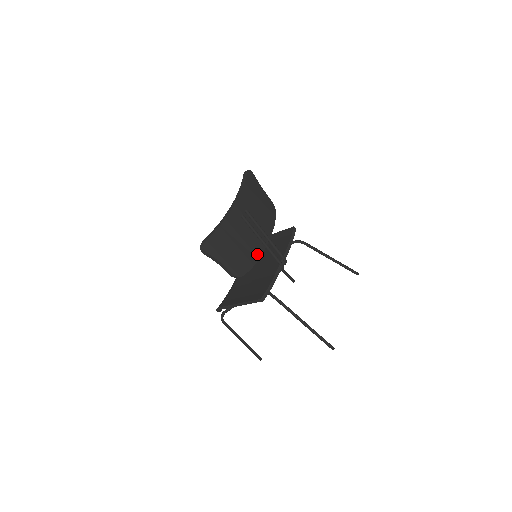
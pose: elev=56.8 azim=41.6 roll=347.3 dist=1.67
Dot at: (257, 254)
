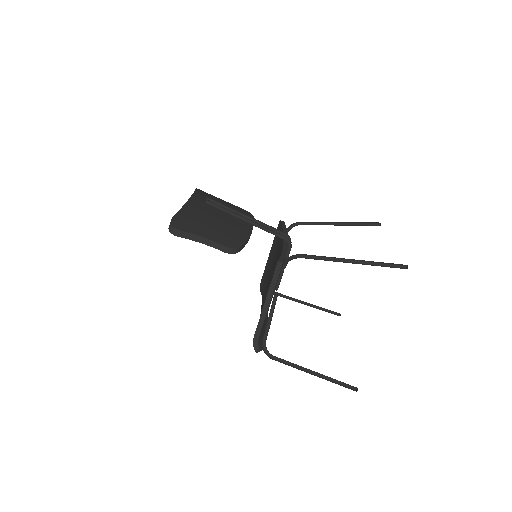
Dot at: (246, 230)
